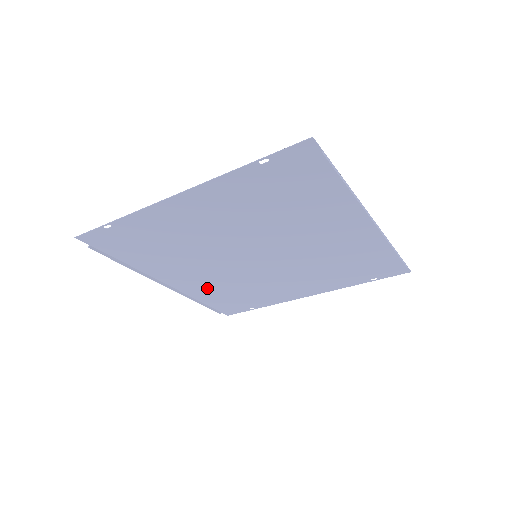
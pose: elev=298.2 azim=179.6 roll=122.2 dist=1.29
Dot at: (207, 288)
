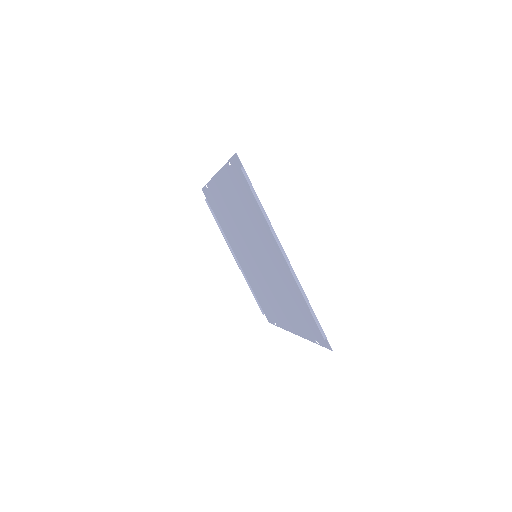
Dot at: (251, 277)
